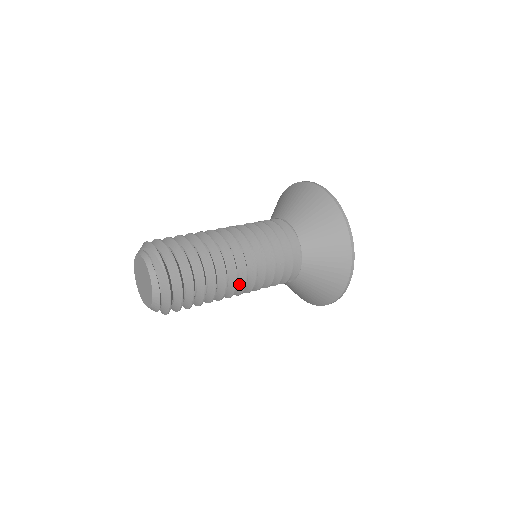
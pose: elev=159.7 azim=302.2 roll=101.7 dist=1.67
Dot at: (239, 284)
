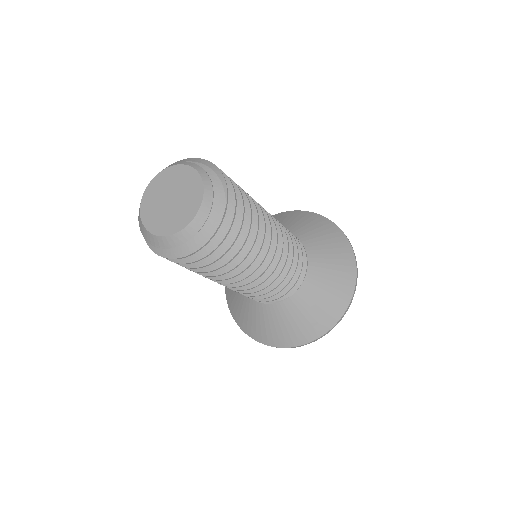
Dot at: occluded
